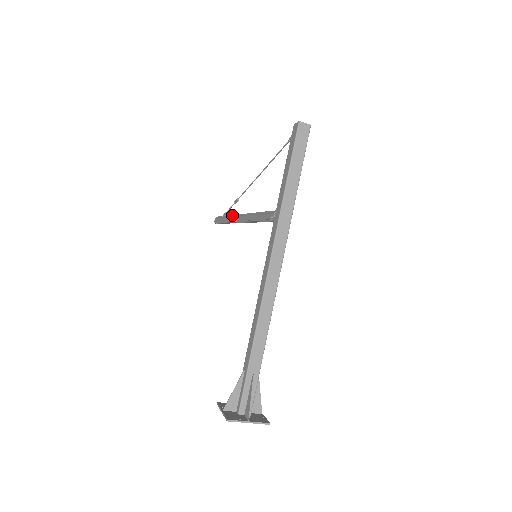
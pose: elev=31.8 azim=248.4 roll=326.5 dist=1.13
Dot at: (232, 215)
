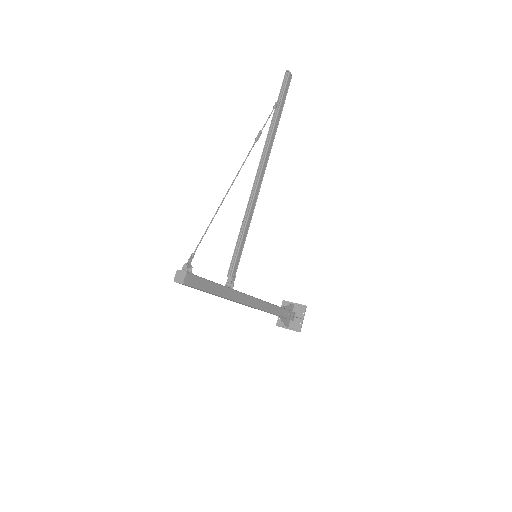
Dot at: (264, 145)
